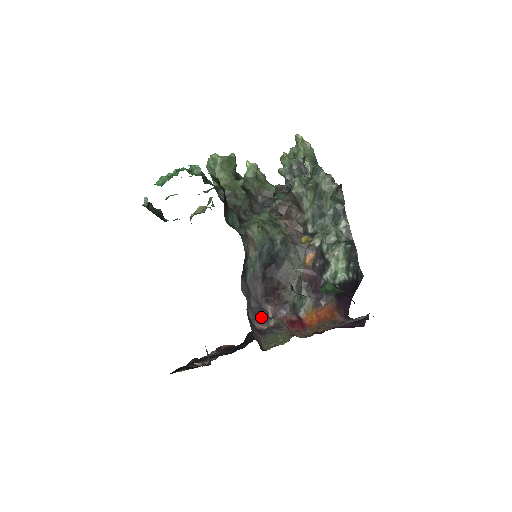
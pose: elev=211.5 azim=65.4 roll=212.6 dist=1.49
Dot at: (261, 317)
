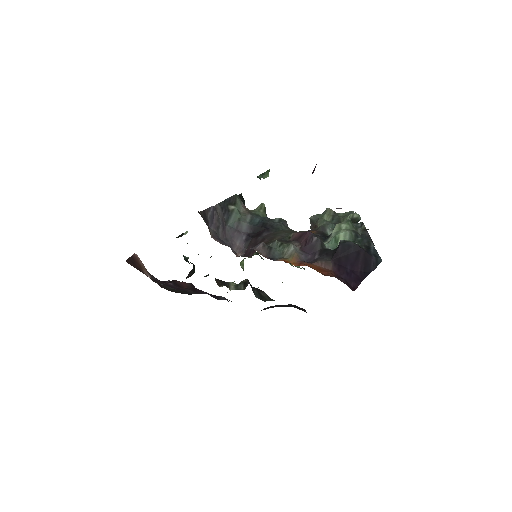
Dot at: (224, 243)
